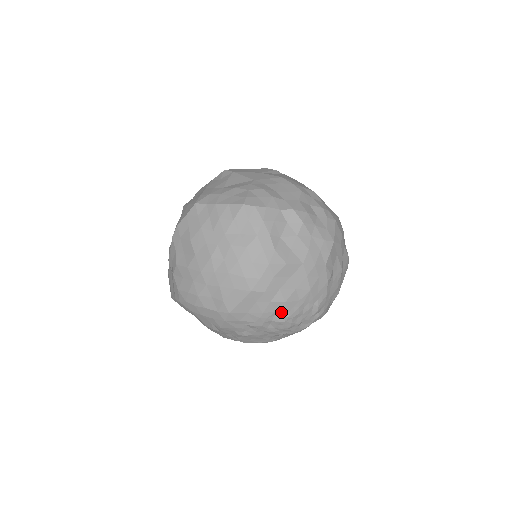
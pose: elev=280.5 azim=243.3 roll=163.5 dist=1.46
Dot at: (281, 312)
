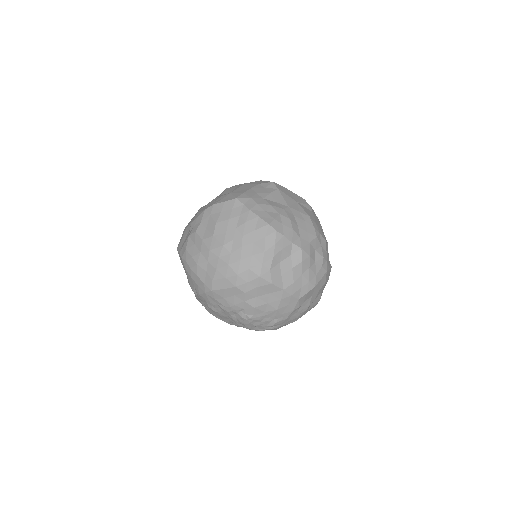
Dot at: (247, 312)
